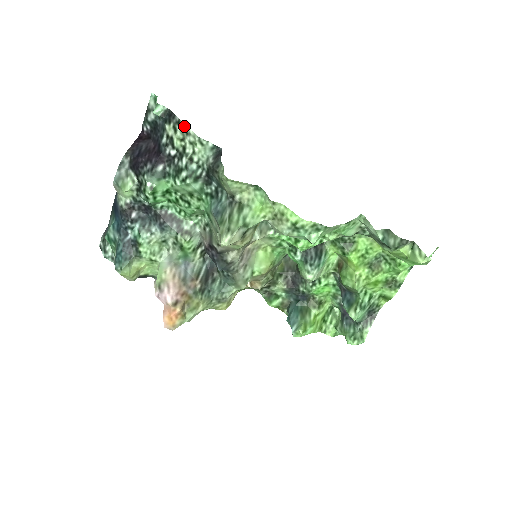
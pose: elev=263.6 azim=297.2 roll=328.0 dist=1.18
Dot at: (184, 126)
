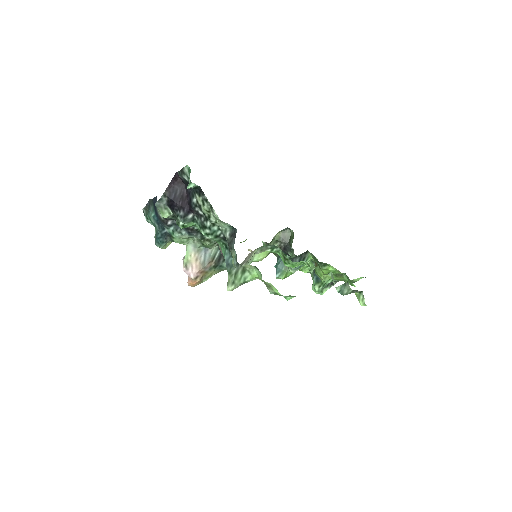
Dot at: (210, 206)
